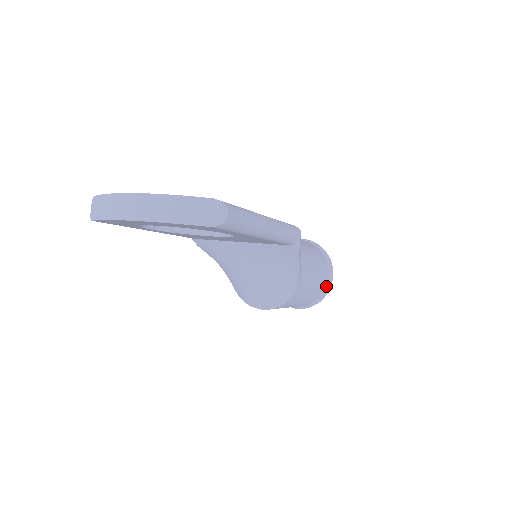
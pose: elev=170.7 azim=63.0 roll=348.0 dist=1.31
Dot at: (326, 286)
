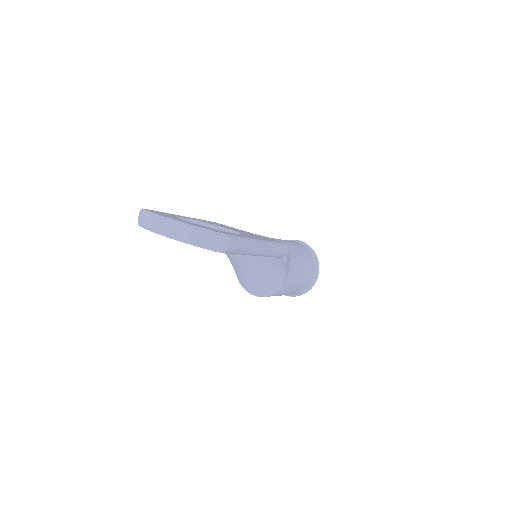
Dot at: (311, 283)
